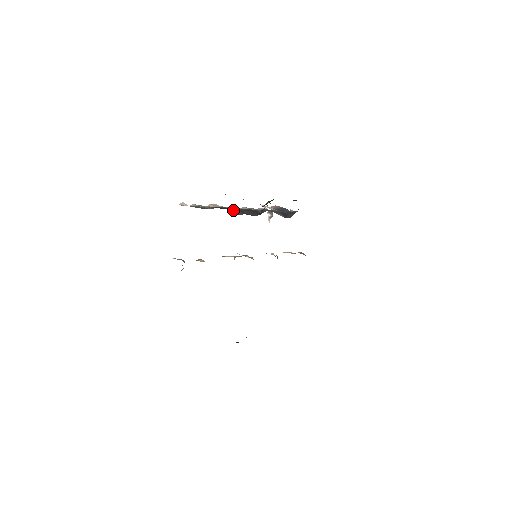
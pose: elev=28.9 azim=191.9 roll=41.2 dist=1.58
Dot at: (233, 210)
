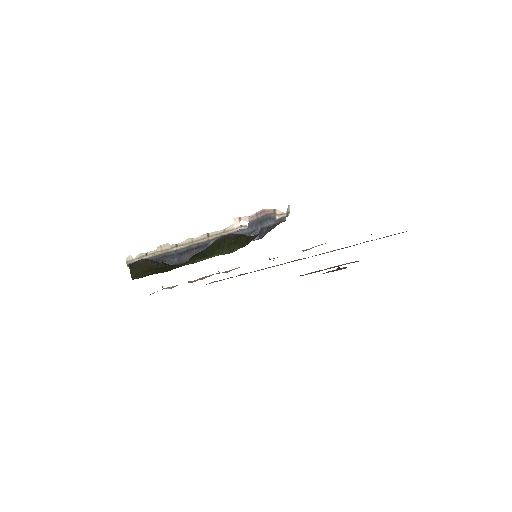
Dot at: (169, 259)
